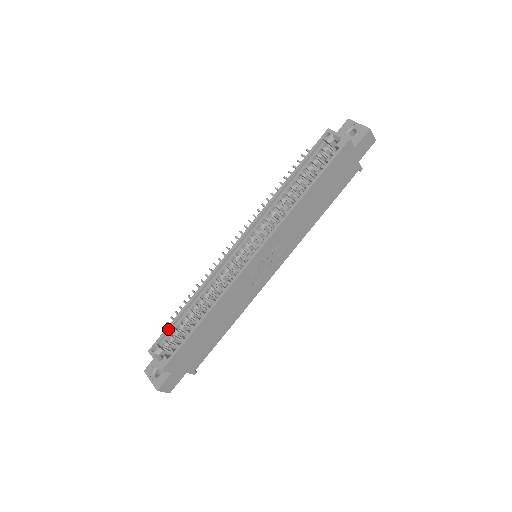
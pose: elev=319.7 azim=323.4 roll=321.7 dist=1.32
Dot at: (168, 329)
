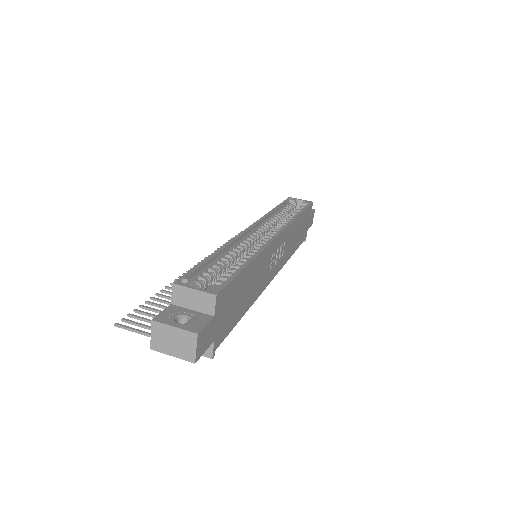
Dot at: (198, 267)
